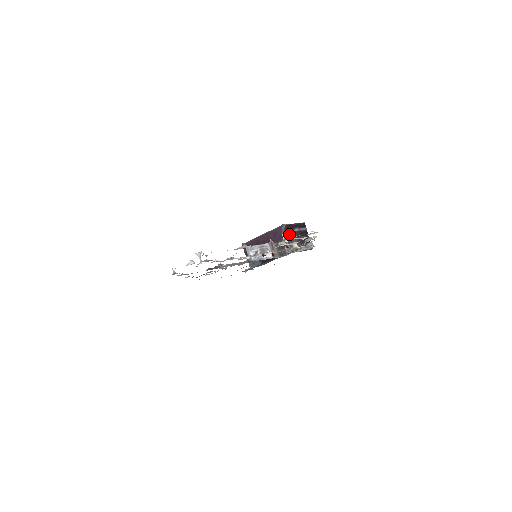
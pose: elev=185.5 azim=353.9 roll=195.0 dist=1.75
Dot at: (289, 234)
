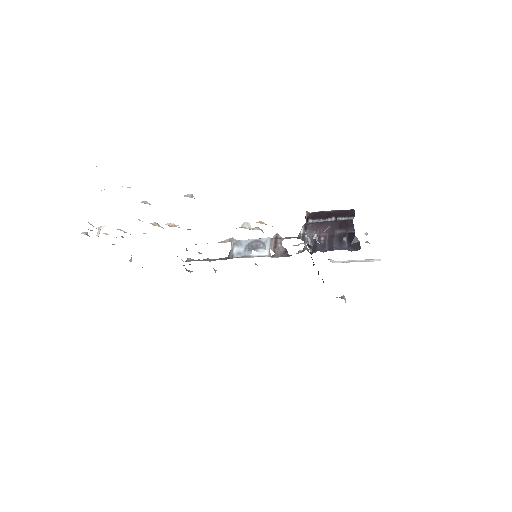
Dot at: (312, 225)
